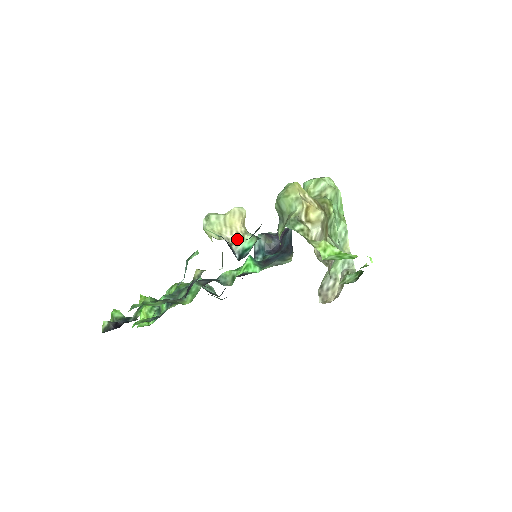
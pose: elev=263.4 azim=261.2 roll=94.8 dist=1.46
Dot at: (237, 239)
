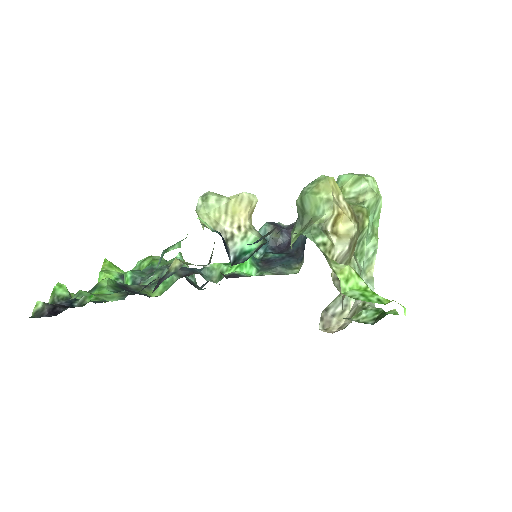
Dot at: (237, 235)
